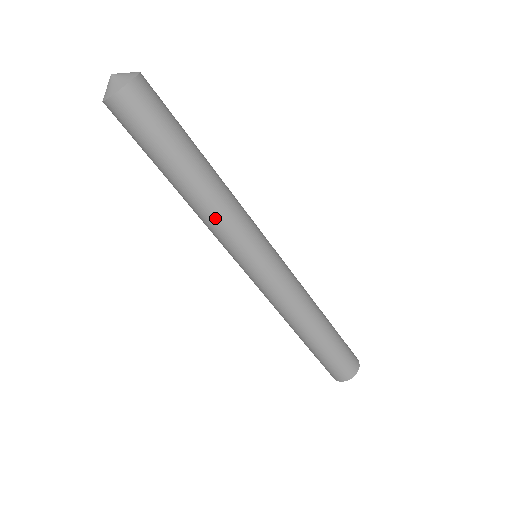
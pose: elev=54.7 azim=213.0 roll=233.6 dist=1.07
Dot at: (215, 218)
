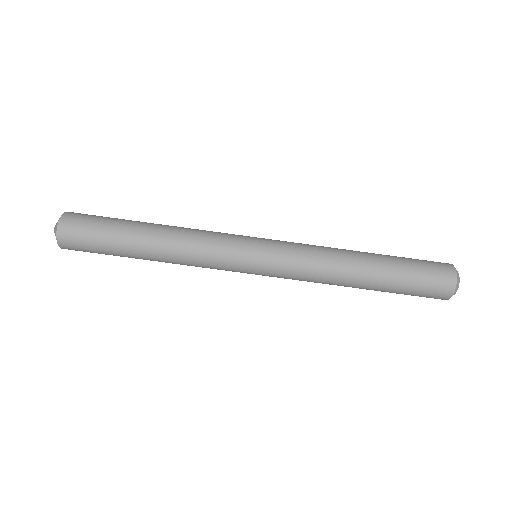
Dot at: (188, 263)
